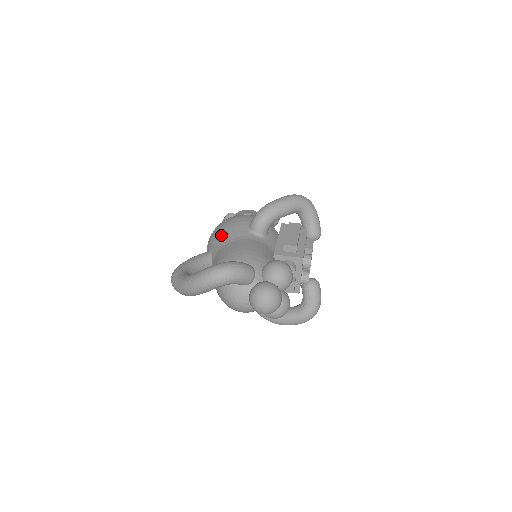
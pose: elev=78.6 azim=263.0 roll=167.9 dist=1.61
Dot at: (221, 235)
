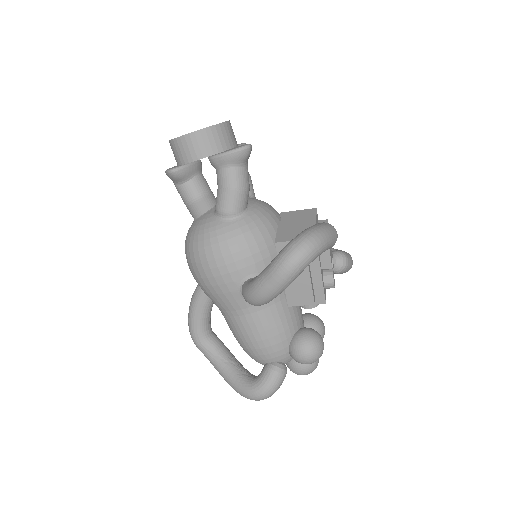
Dot at: (211, 297)
